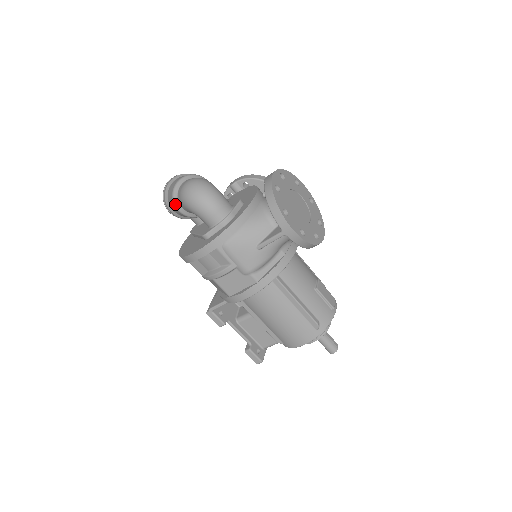
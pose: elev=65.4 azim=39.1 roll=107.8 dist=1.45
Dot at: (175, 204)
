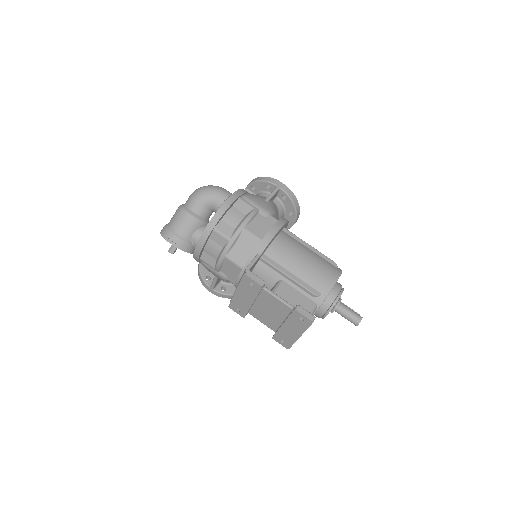
Dot at: (185, 210)
